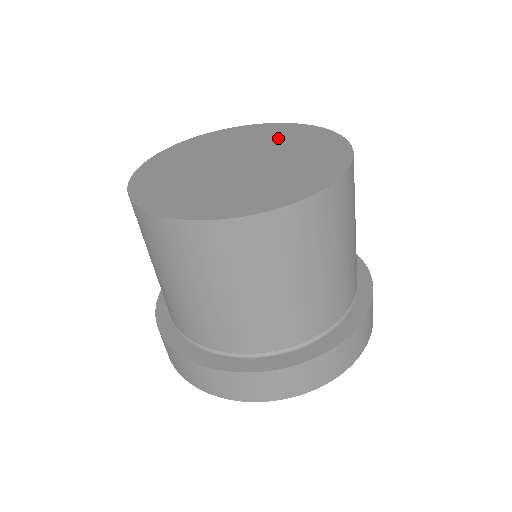
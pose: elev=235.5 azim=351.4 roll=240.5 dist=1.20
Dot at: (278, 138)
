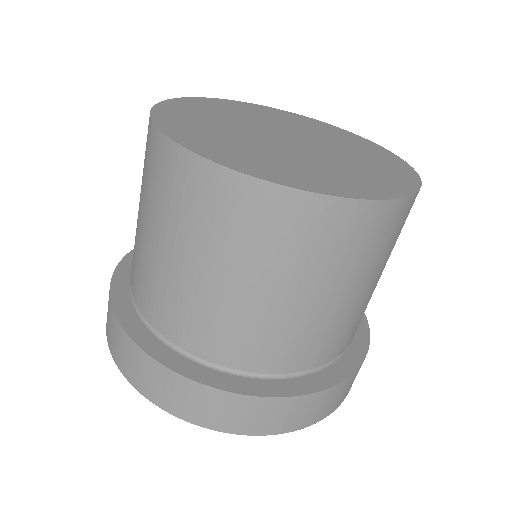
Dot at: (360, 152)
